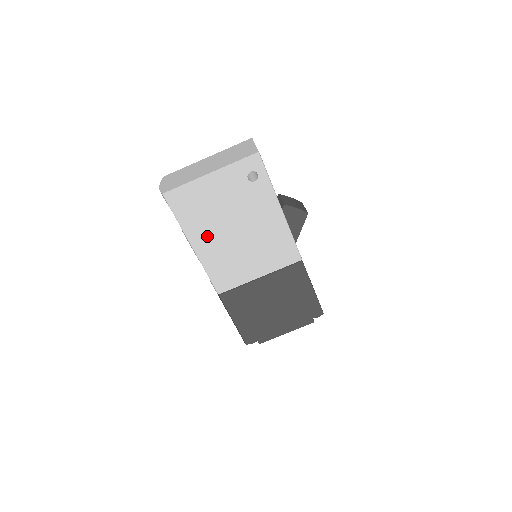
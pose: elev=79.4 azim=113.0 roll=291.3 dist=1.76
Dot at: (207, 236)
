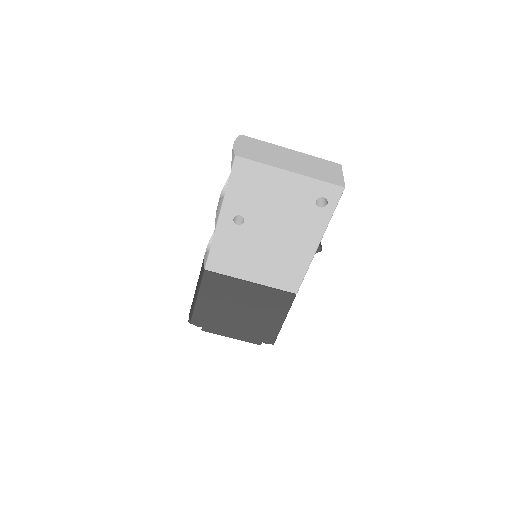
Dot at: (237, 216)
